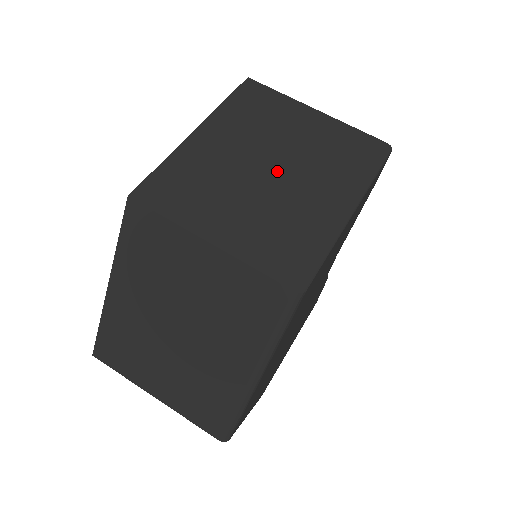
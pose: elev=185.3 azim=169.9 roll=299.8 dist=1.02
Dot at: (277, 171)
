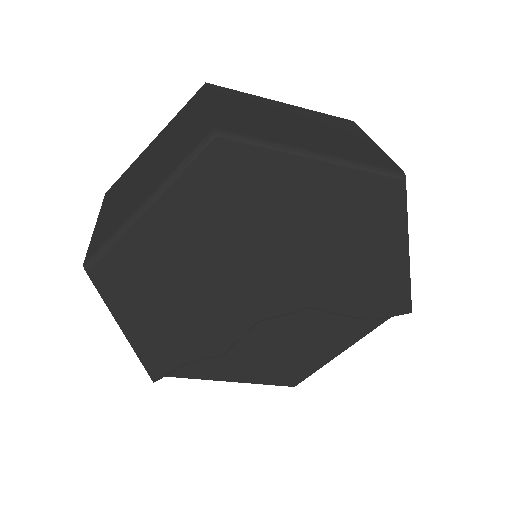
Dot at: occluded
